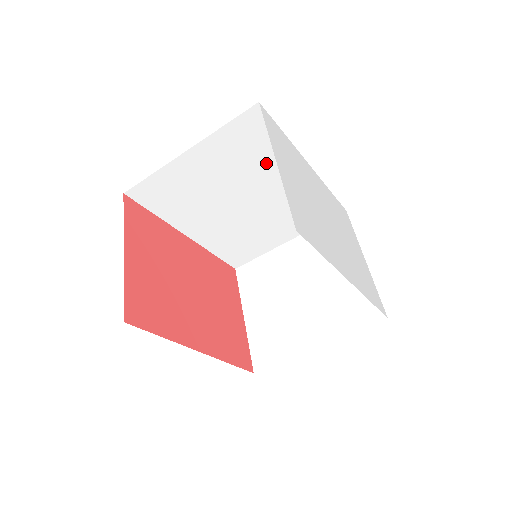
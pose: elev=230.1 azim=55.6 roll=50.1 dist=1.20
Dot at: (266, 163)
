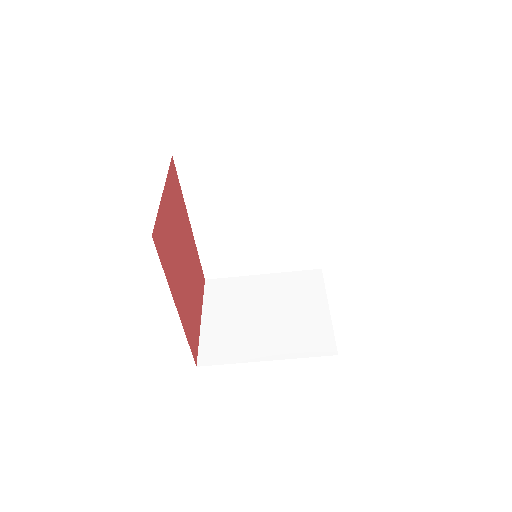
Dot at: (292, 191)
